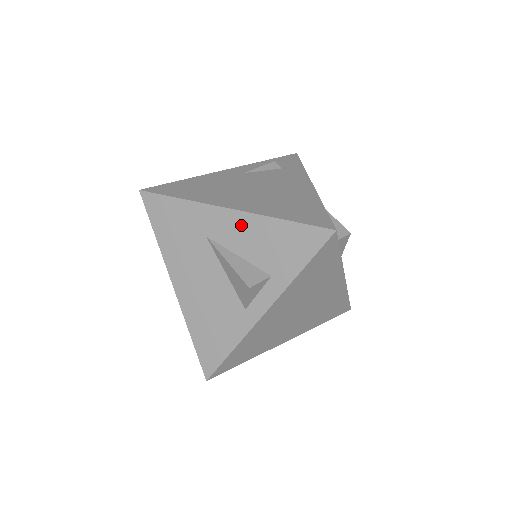
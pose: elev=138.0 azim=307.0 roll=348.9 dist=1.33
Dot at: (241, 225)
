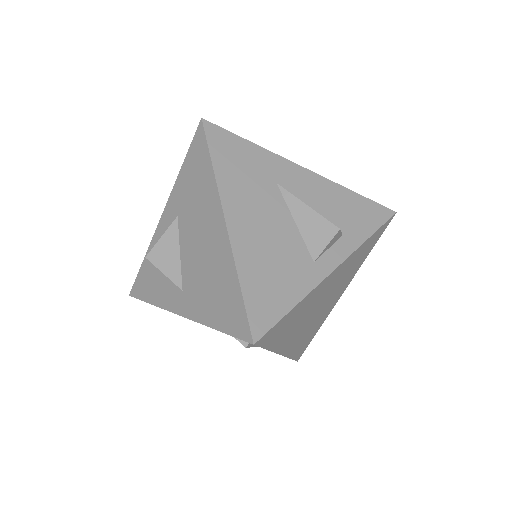
Dot at: (315, 184)
